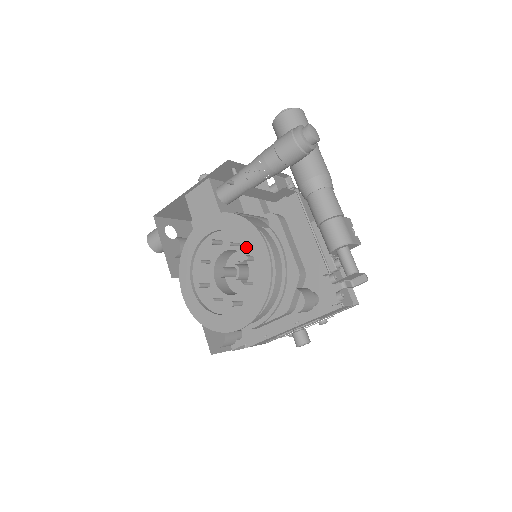
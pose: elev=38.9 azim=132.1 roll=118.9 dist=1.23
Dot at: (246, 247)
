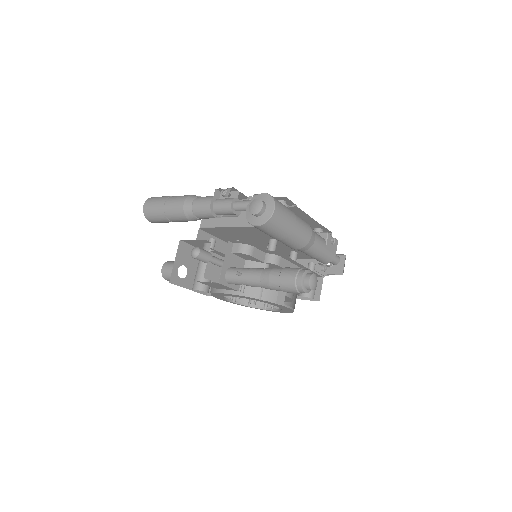
Dot at: occluded
